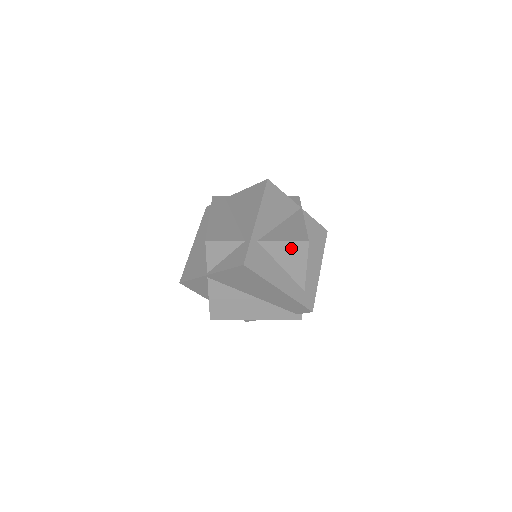
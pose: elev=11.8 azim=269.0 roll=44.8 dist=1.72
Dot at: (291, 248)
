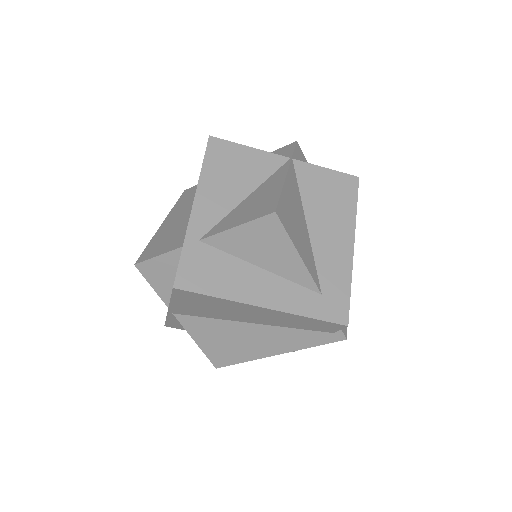
Dot at: (255, 233)
